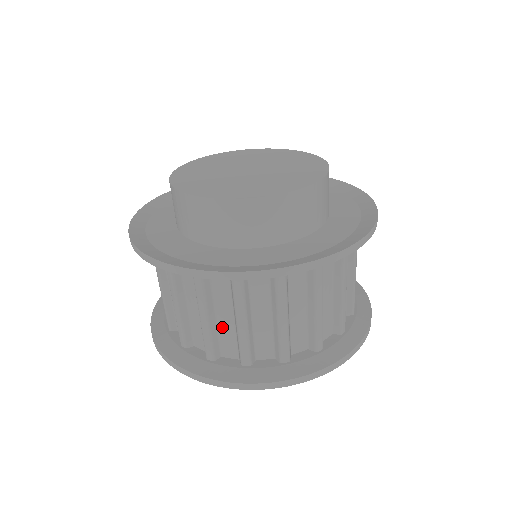
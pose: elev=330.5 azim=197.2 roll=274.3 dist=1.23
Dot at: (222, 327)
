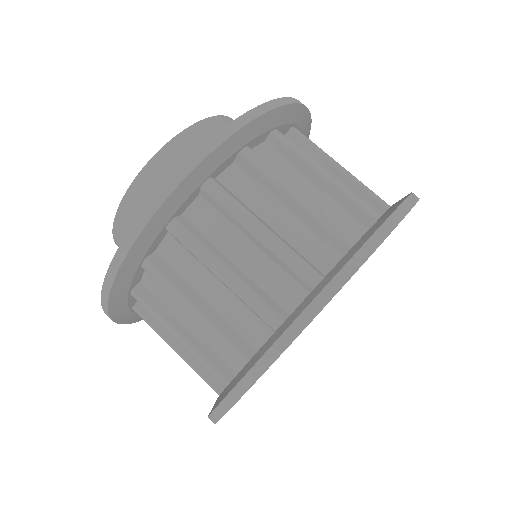
Dot at: (203, 337)
